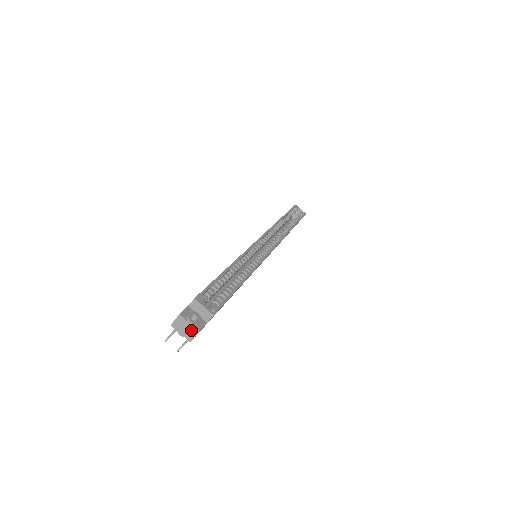
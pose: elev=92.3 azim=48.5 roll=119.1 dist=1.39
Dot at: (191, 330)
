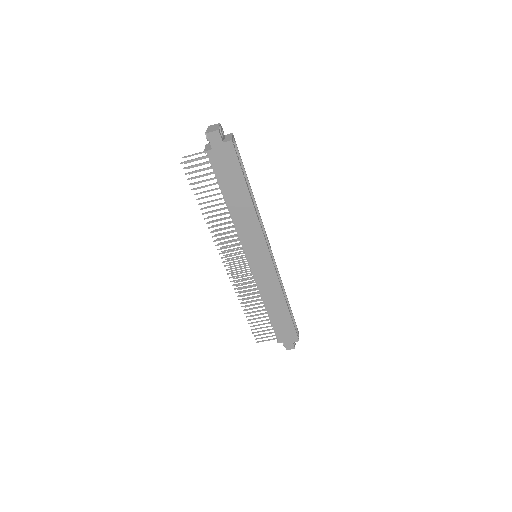
Dot at: (215, 129)
